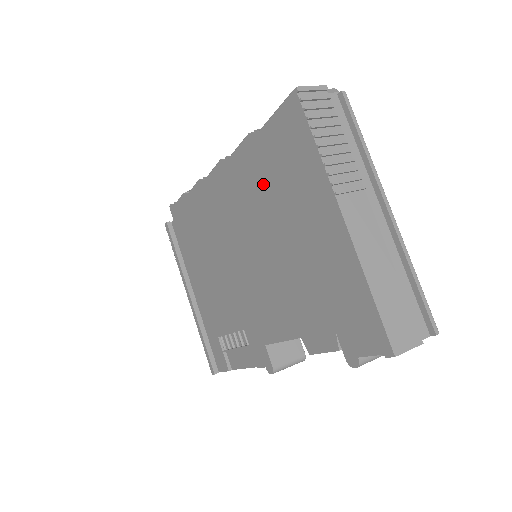
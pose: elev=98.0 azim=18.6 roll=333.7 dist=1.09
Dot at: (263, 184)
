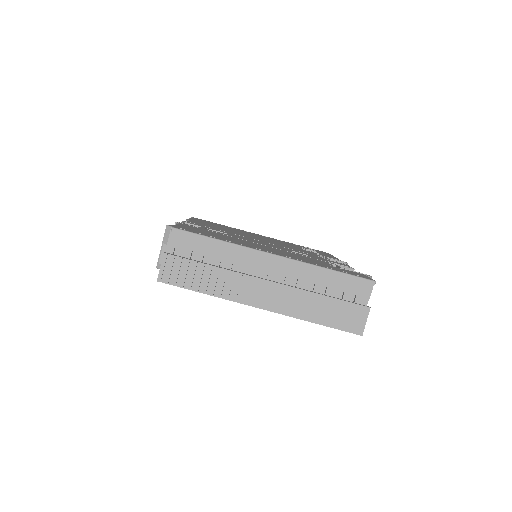
Dot at: occluded
